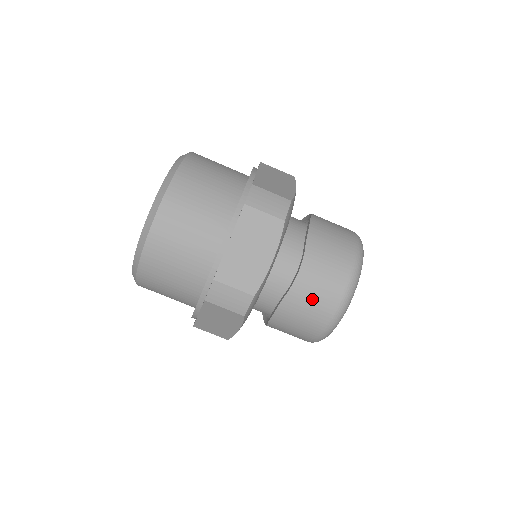
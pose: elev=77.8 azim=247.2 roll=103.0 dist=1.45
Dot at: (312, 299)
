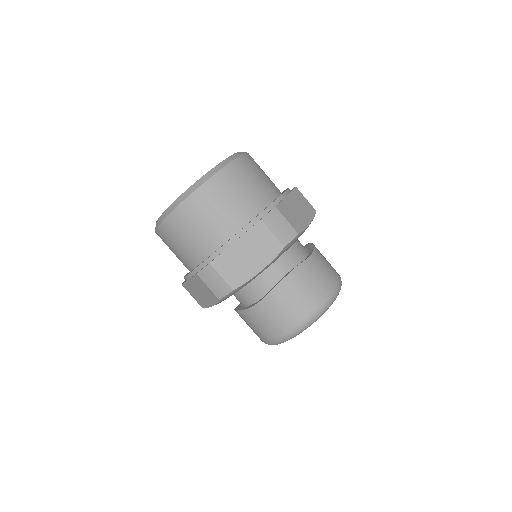
Dot at: (318, 276)
